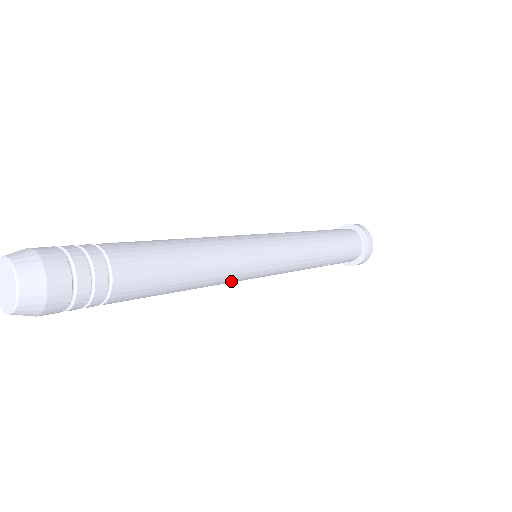
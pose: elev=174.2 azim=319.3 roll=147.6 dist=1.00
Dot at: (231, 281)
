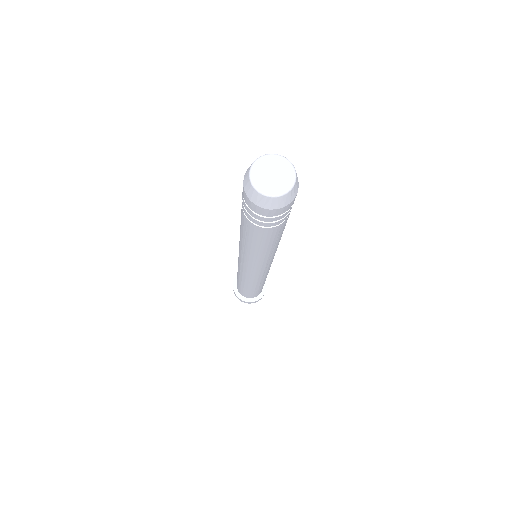
Dot at: occluded
